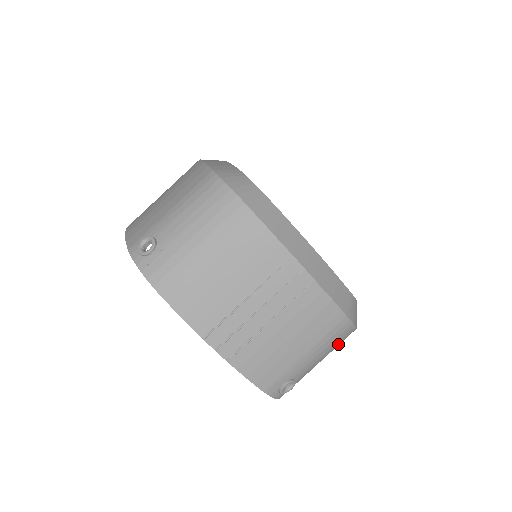
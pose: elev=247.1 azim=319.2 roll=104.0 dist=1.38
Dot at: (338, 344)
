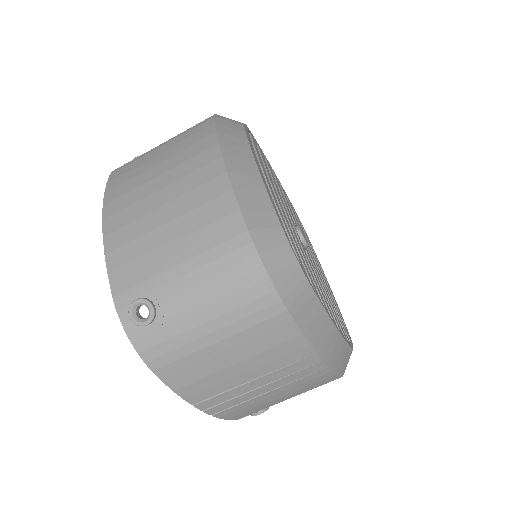
Dot at: occluded
